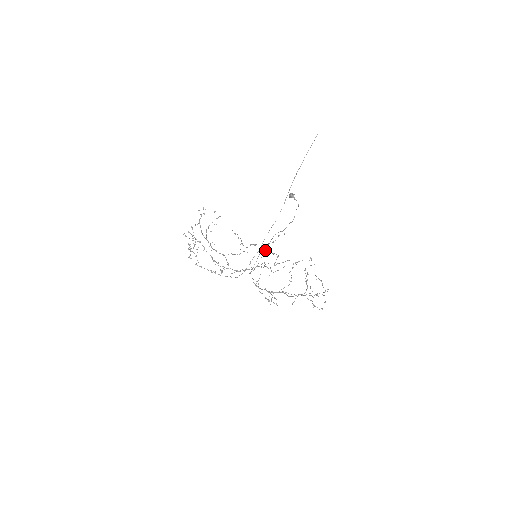
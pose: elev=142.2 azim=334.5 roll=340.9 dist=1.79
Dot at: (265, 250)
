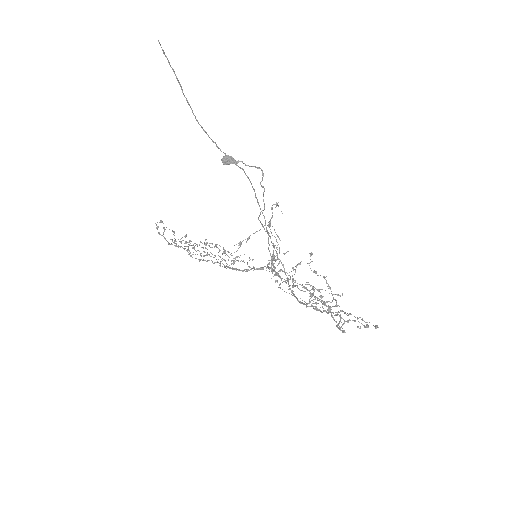
Dot at: occluded
